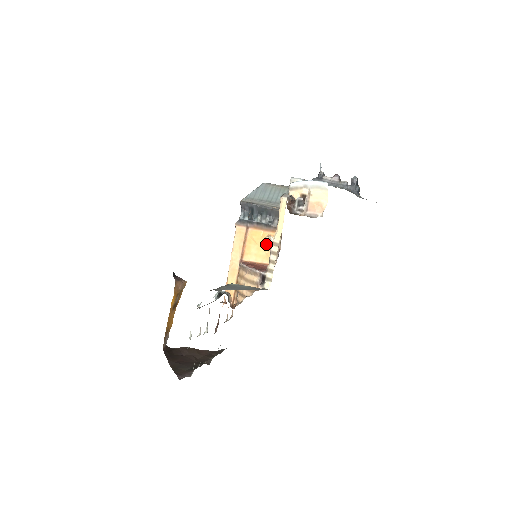
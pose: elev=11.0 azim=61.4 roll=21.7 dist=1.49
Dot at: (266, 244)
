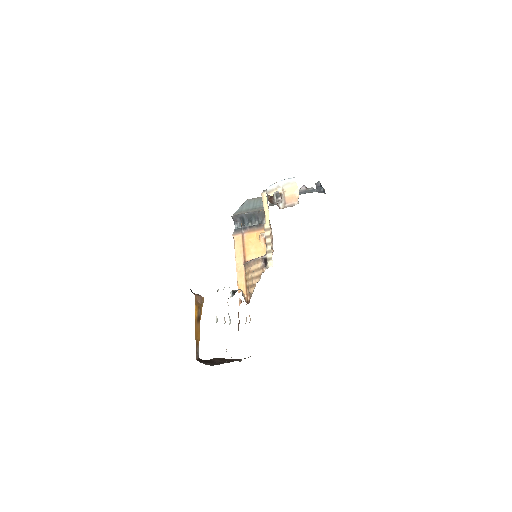
Dot at: (261, 241)
